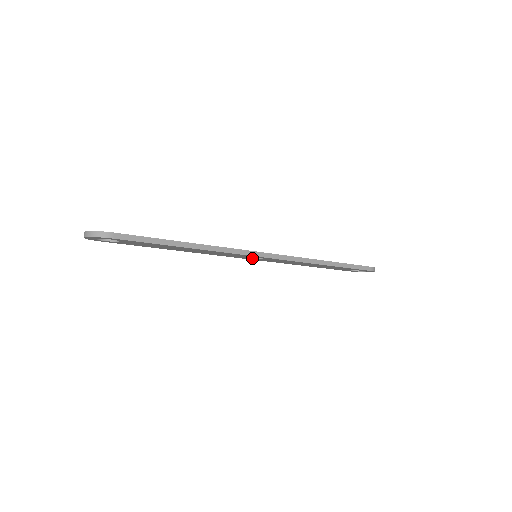
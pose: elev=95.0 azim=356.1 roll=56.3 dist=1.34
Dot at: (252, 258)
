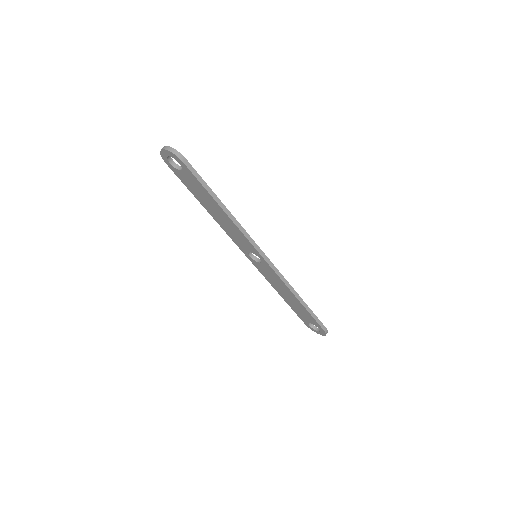
Dot at: (251, 257)
